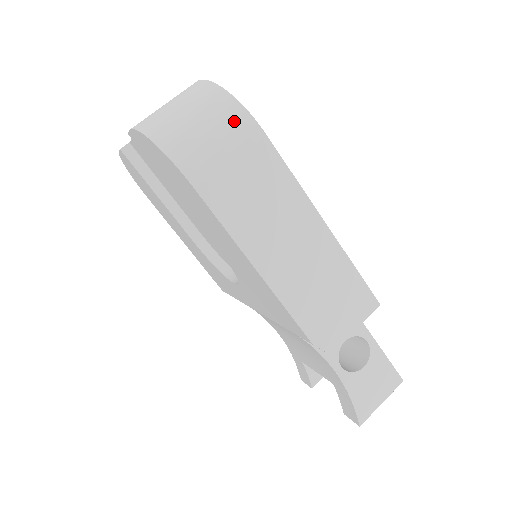
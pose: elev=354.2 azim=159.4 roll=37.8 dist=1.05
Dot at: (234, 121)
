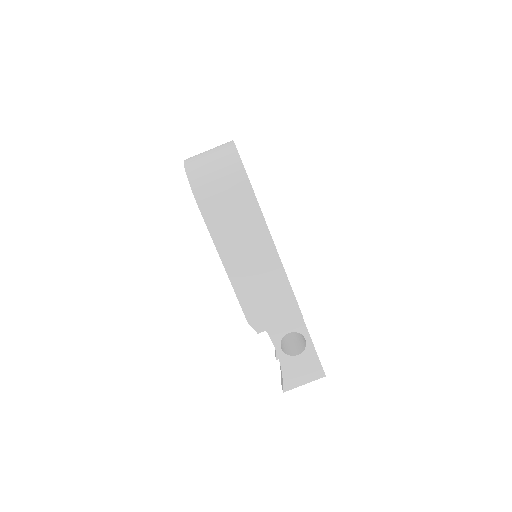
Dot at: (236, 177)
